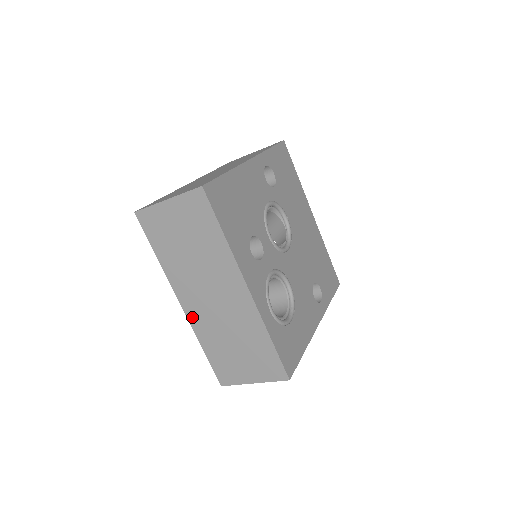
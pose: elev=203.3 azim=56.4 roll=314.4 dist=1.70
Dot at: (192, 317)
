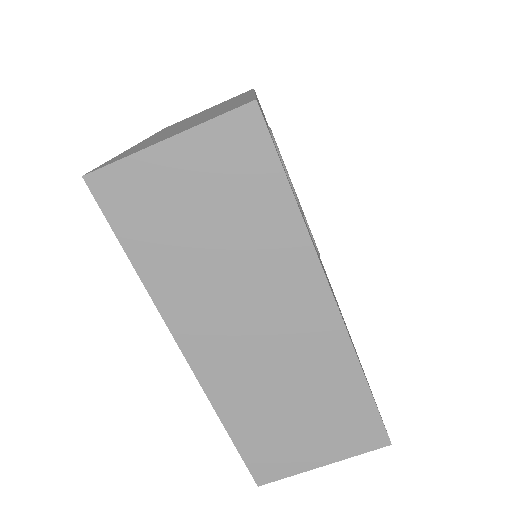
Dot at: occluded
